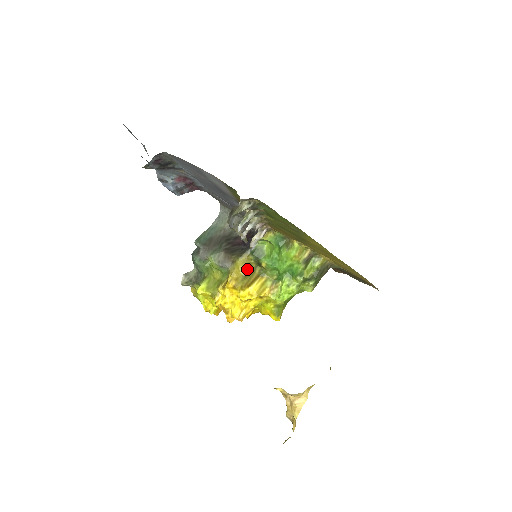
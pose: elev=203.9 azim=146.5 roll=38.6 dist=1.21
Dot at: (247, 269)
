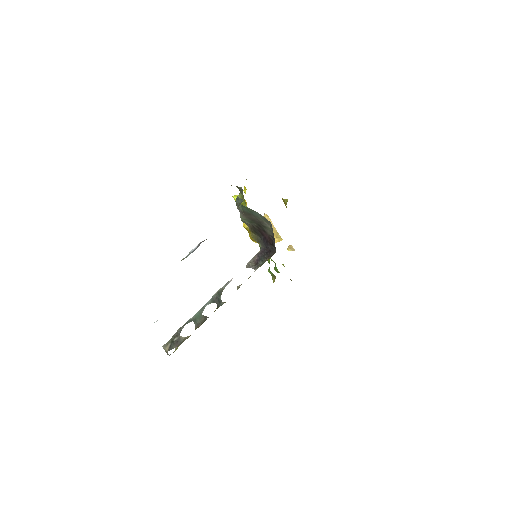
Dot at: occluded
